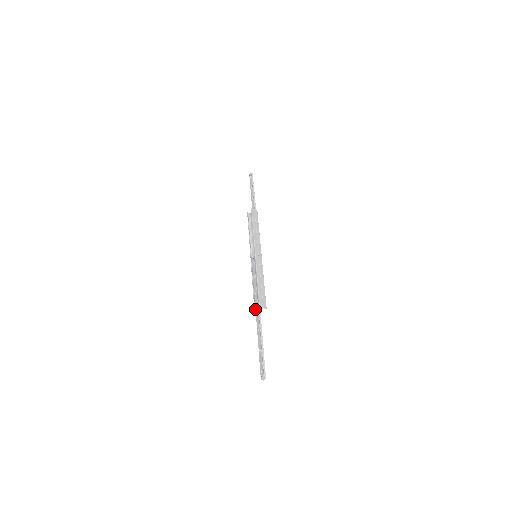
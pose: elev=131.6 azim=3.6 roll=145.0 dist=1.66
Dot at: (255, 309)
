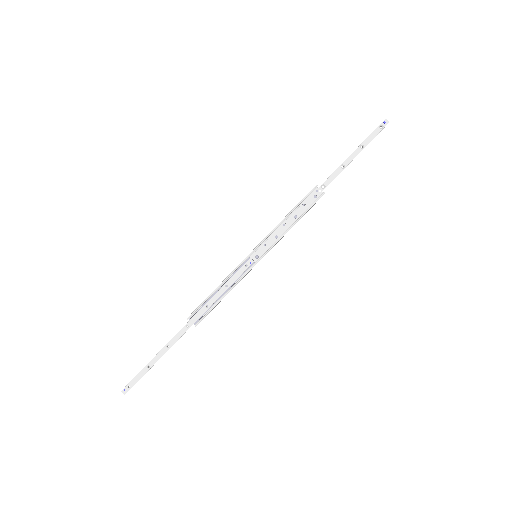
Dot at: (189, 320)
